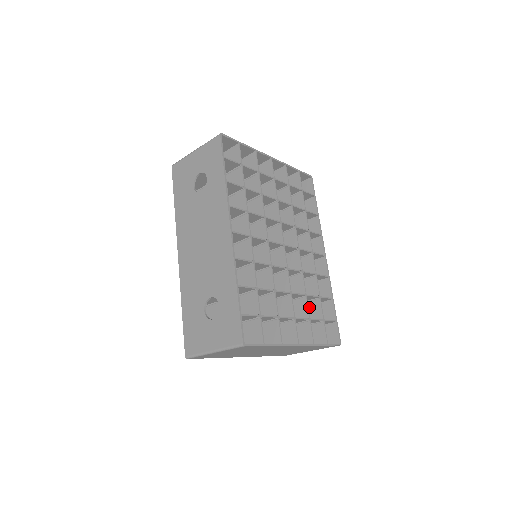
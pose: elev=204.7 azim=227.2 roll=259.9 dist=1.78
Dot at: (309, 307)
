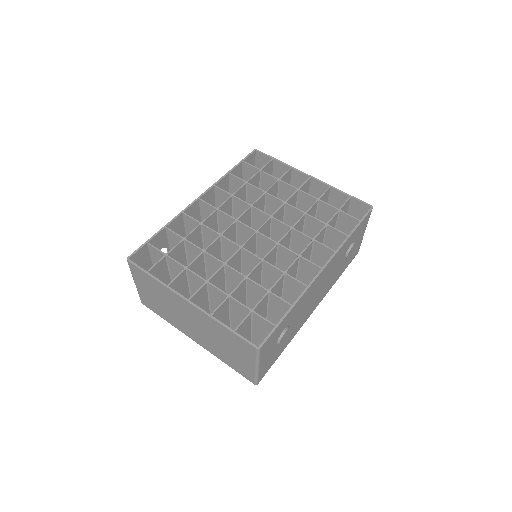
Dot at: (262, 306)
